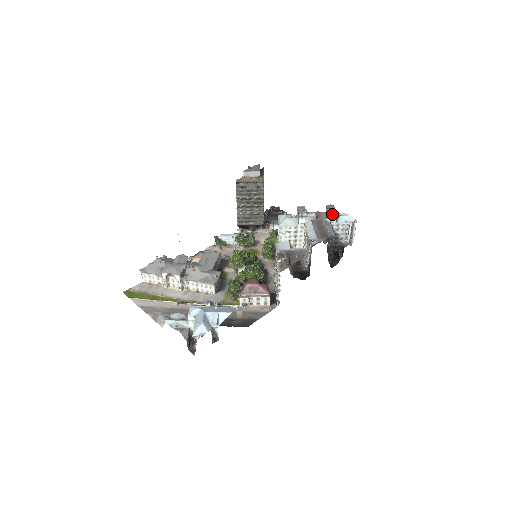
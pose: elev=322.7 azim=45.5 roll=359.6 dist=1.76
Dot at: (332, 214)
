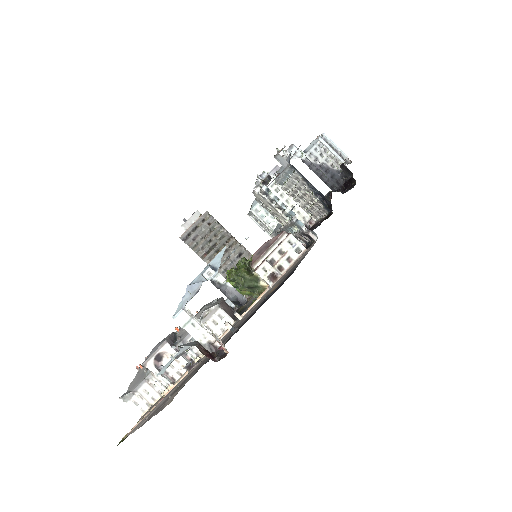
Dot at: (291, 150)
